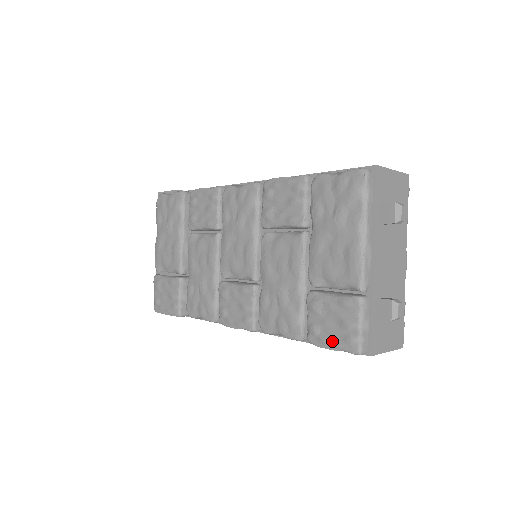
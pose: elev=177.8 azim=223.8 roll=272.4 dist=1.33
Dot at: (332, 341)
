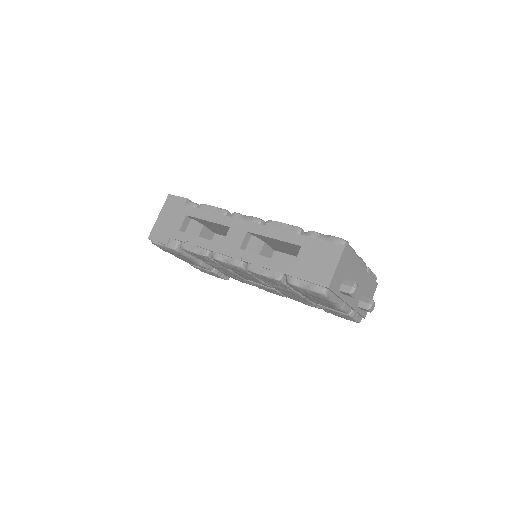
Dot at: occluded
